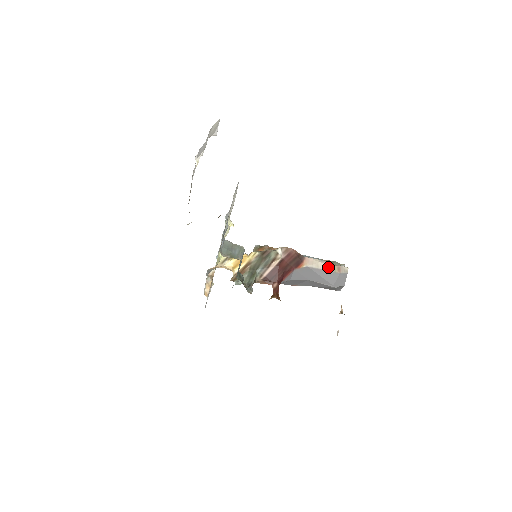
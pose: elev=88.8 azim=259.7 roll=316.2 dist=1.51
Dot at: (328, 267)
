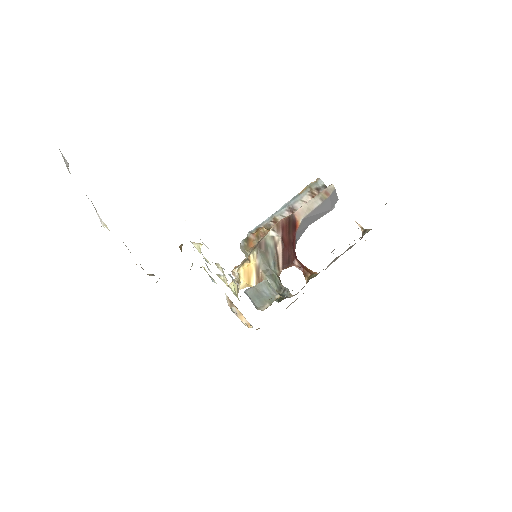
Dot at: (318, 201)
